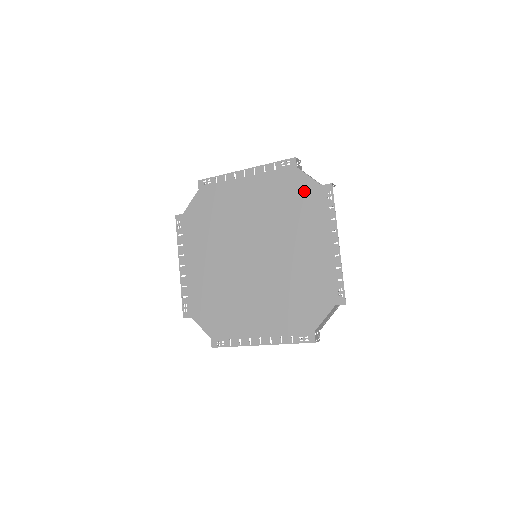
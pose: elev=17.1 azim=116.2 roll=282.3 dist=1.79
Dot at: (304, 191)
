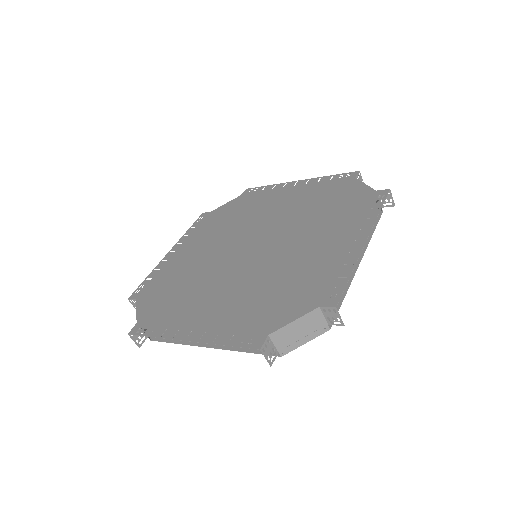
Dot at: (351, 195)
